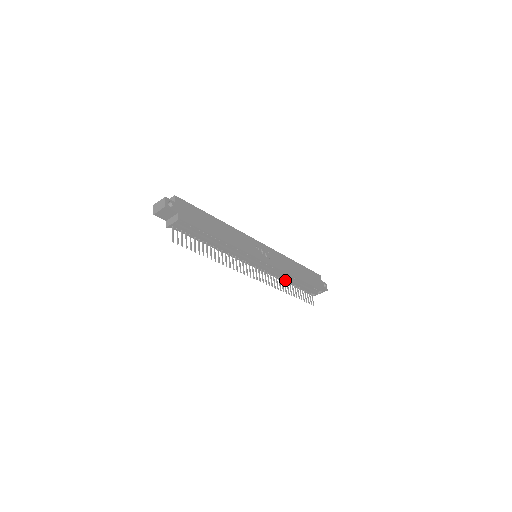
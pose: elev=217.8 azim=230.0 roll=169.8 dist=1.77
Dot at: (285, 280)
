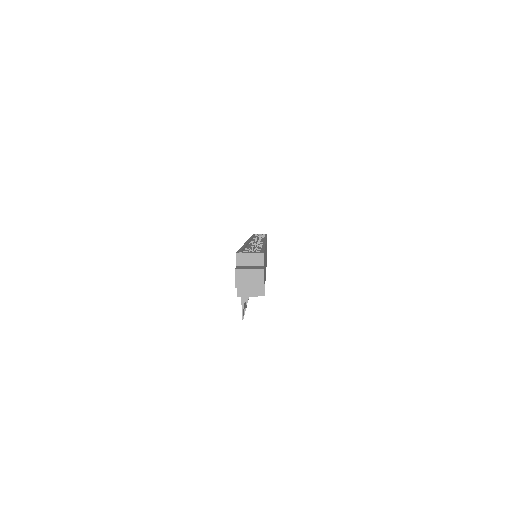
Dot at: occluded
